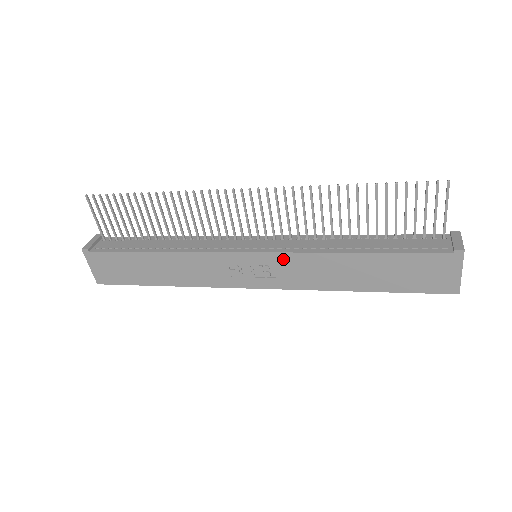
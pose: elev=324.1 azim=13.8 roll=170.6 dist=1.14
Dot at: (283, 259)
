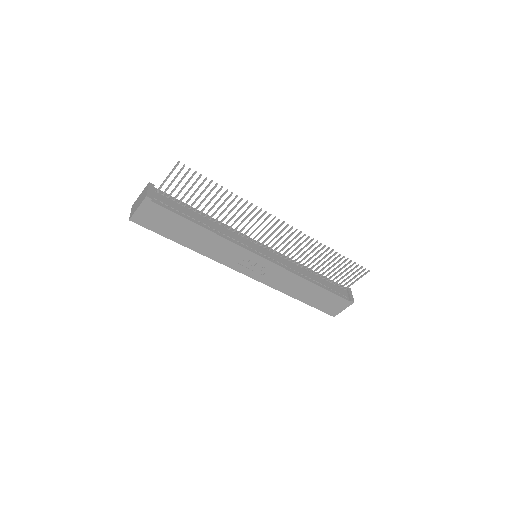
Dot at: (277, 269)
